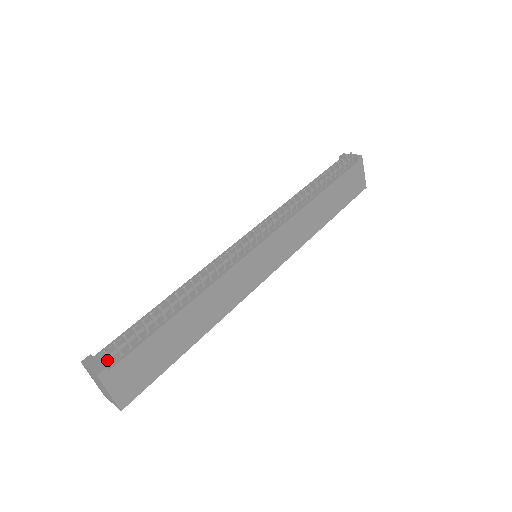
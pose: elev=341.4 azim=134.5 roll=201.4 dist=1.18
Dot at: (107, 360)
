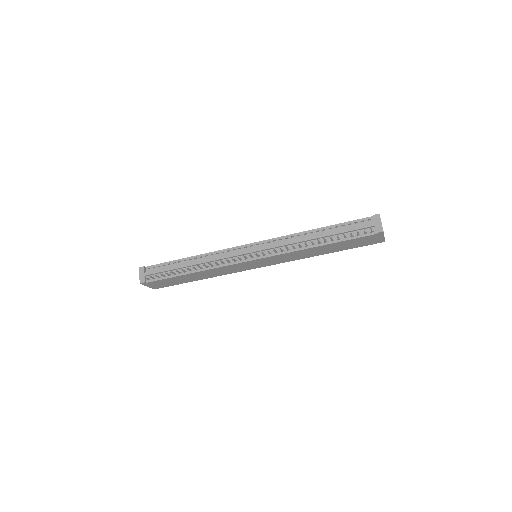
Dot at: (148, 275)
